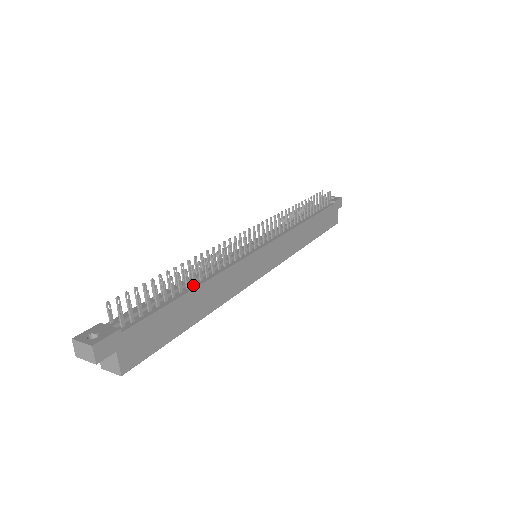
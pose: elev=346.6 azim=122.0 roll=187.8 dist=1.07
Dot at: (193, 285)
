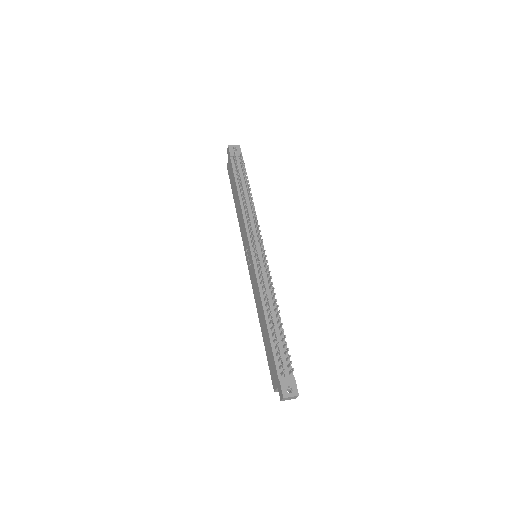
Dot at: (277, 318)
